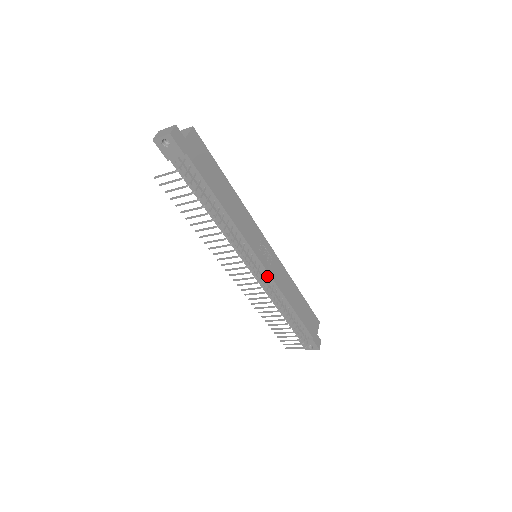
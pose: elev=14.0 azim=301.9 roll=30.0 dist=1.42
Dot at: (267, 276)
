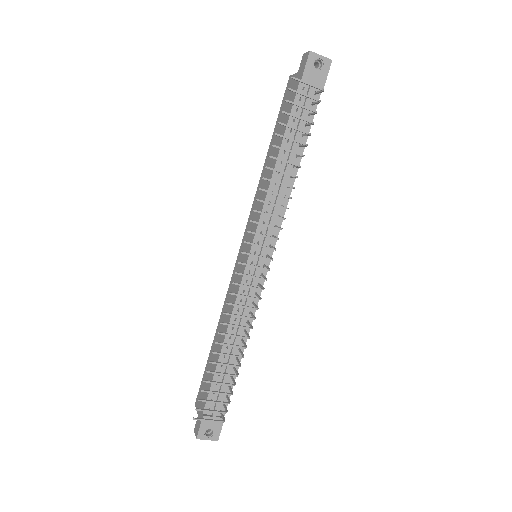
Dot at: (259, 285)
